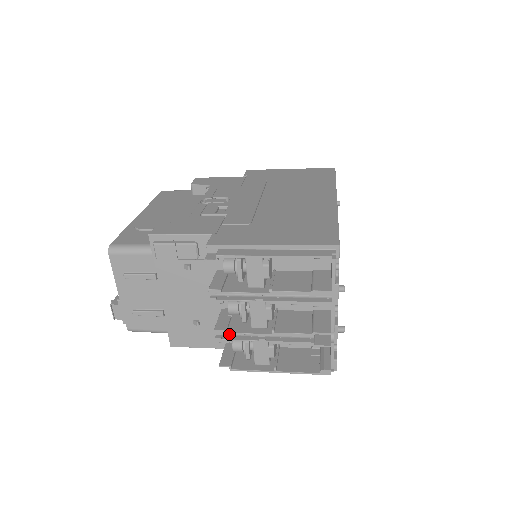
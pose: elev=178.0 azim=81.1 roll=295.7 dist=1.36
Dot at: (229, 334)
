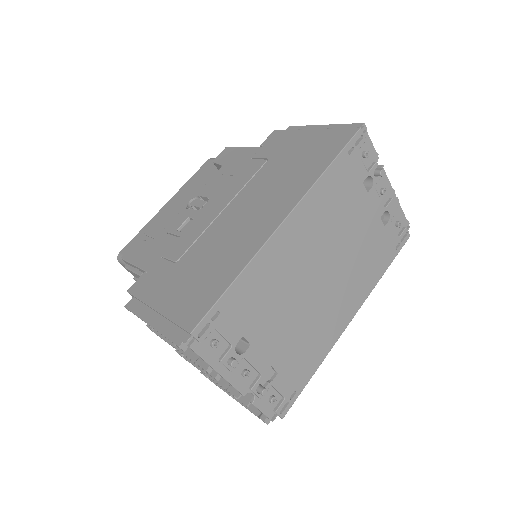
Dot at: occluded
